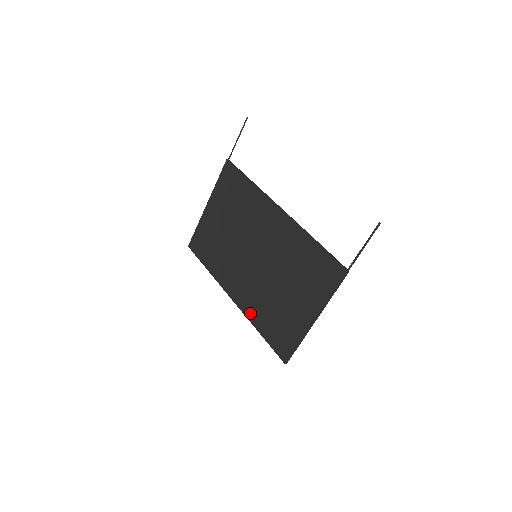
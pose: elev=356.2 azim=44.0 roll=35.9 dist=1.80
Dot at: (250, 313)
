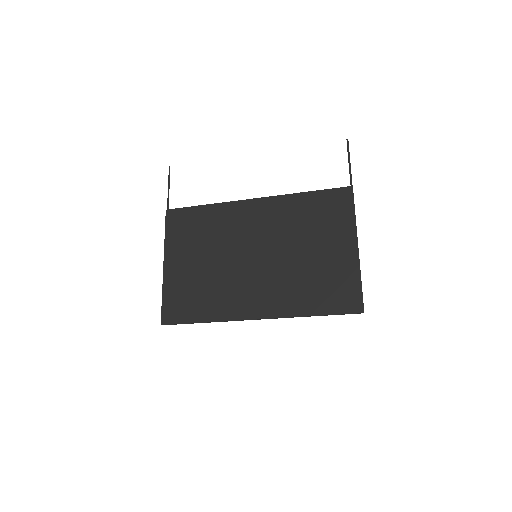
Dot at: (289, 309)
